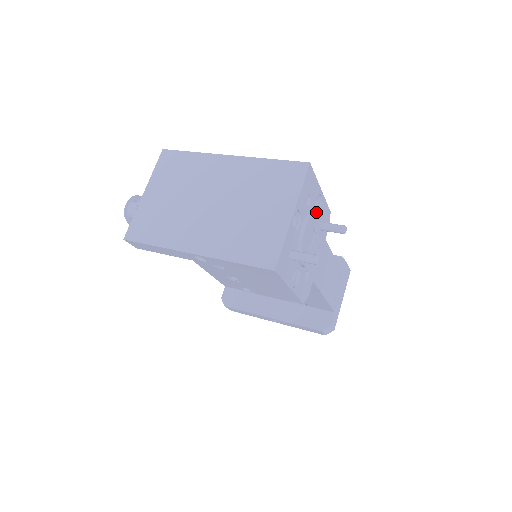
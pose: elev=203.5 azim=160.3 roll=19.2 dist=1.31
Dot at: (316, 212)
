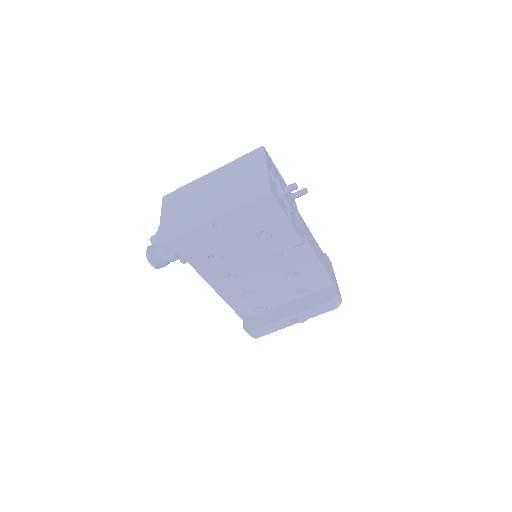
Dot at: occluded
